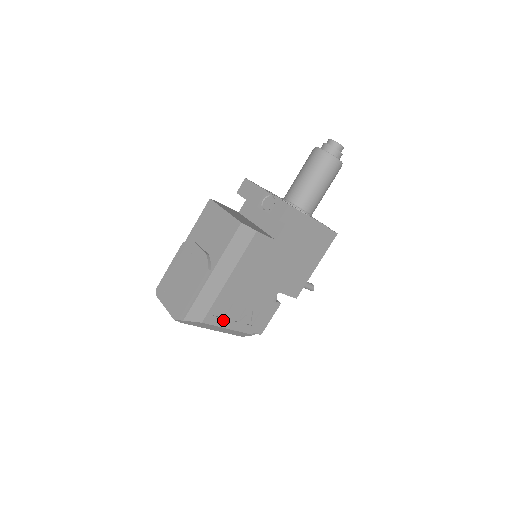
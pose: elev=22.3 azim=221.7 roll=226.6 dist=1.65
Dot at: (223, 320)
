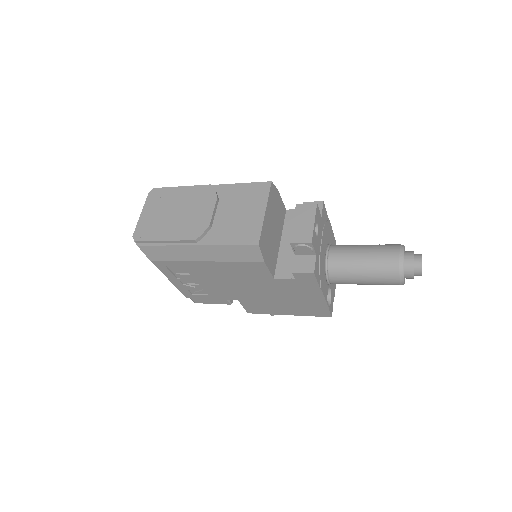
Dot at: (171, 274)
